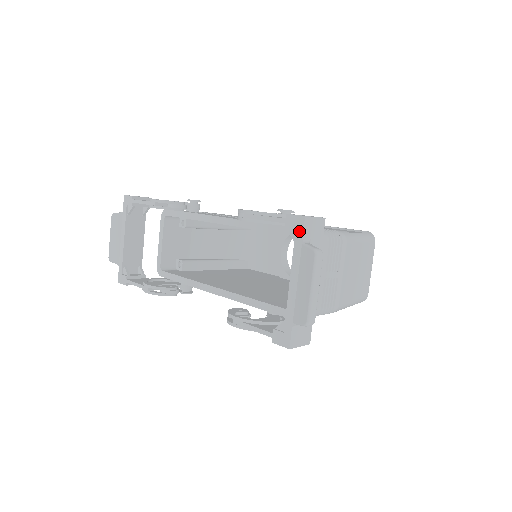
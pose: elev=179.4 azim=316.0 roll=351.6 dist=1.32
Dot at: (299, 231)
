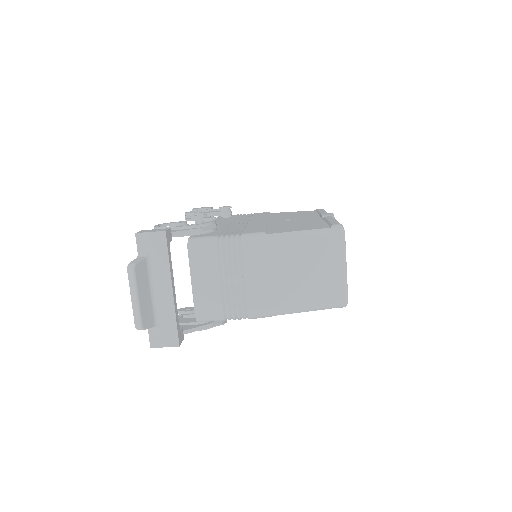
Dot at: (138, 246)
